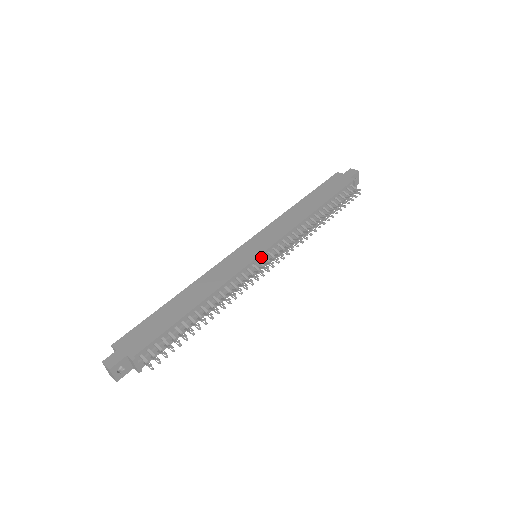
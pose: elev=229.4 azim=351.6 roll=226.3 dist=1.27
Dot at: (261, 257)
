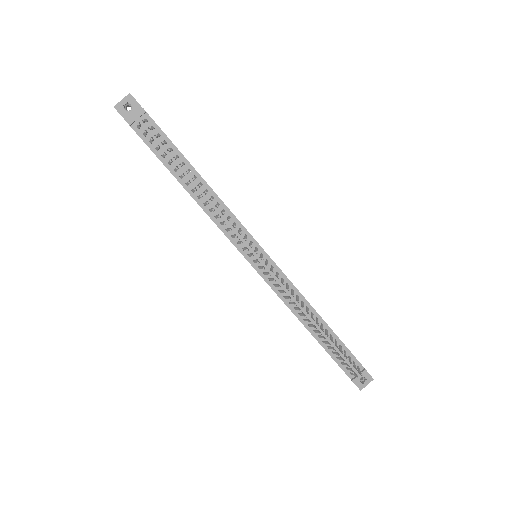
Dot at: (261, 252)
